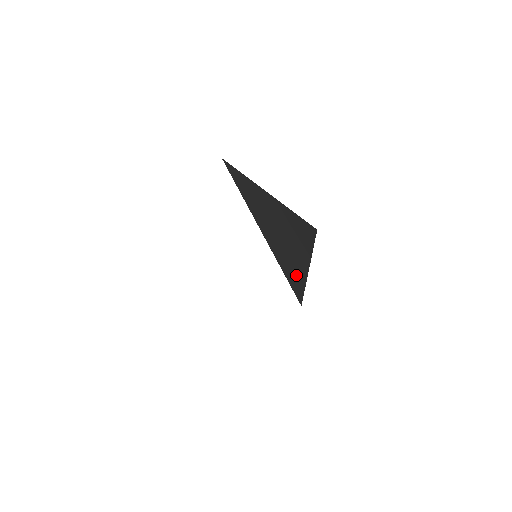
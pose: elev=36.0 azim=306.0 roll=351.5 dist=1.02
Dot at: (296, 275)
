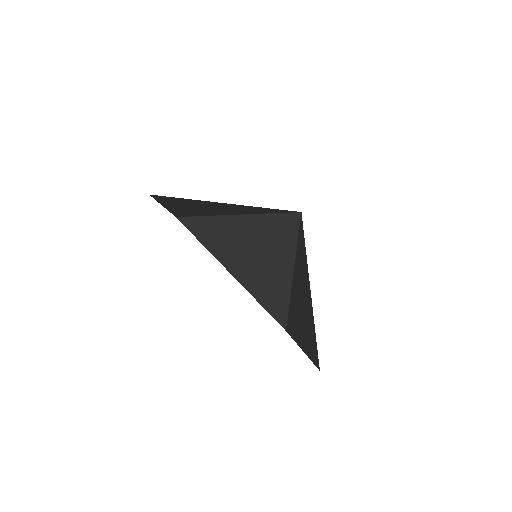
Dot at: (309, 319)
